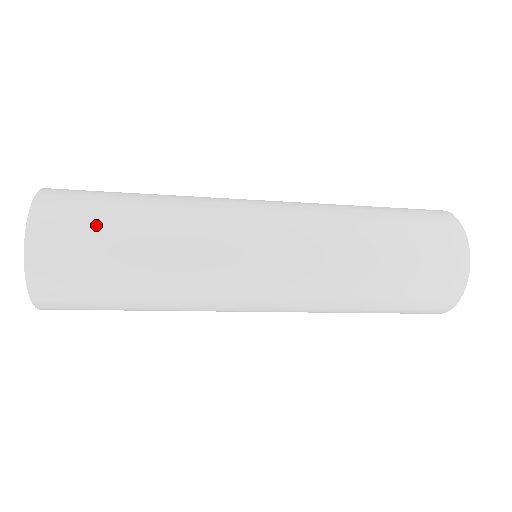
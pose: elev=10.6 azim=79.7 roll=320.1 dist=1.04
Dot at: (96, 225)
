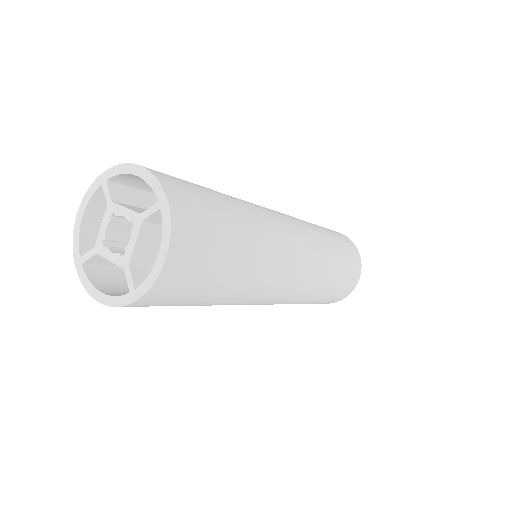
Dot at: (206, 196)
